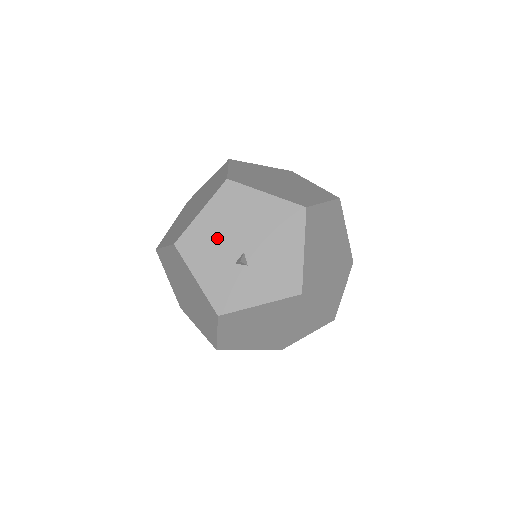
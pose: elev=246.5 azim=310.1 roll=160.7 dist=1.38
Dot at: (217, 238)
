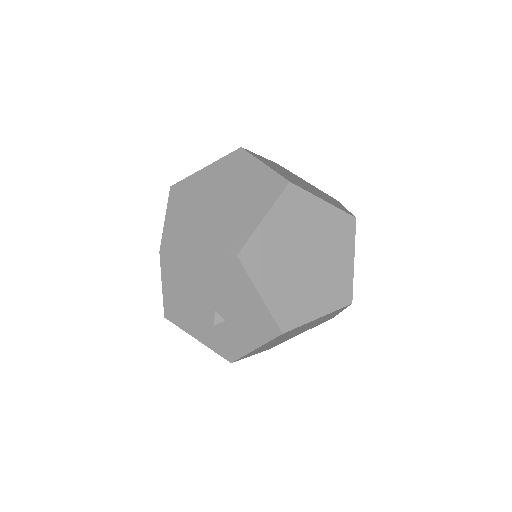
Dot at: (188, 305)
